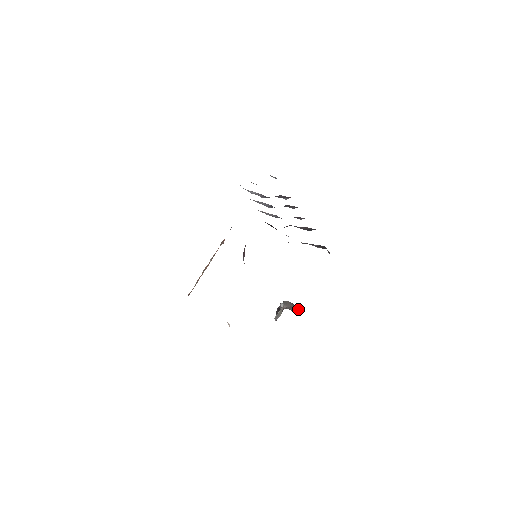
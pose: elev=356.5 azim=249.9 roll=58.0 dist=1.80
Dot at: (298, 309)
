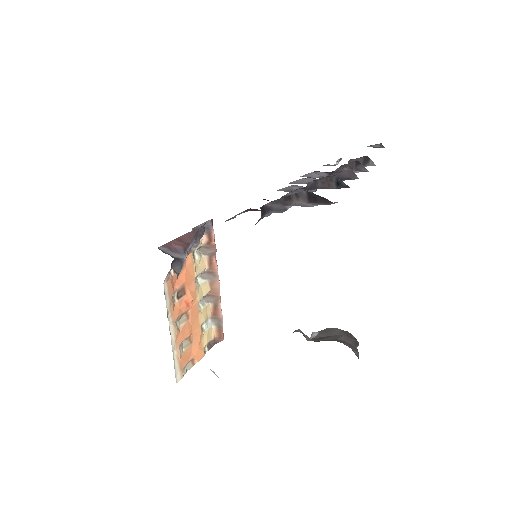
Dot at: (345, 340)
